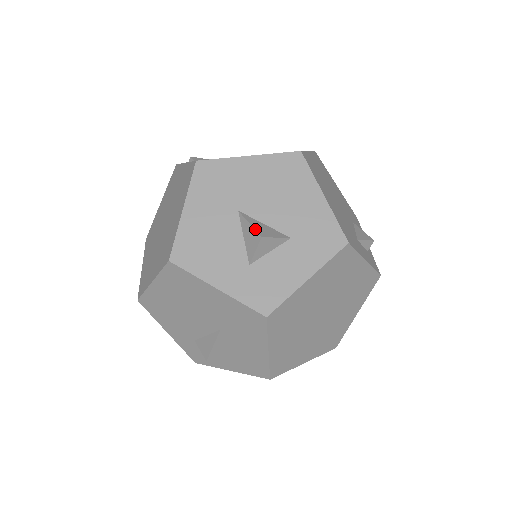
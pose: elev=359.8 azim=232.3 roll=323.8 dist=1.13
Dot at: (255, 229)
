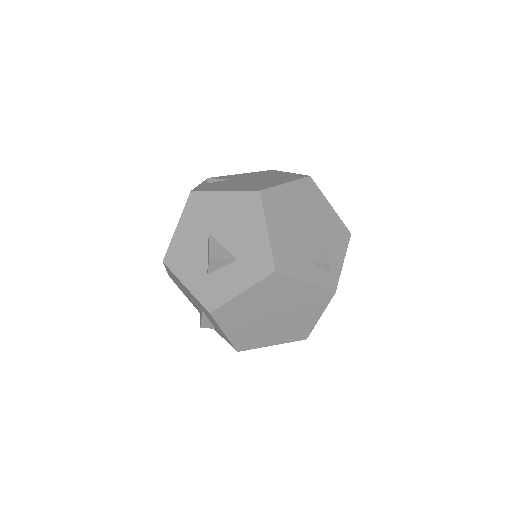
Dot at: (209, 251)
